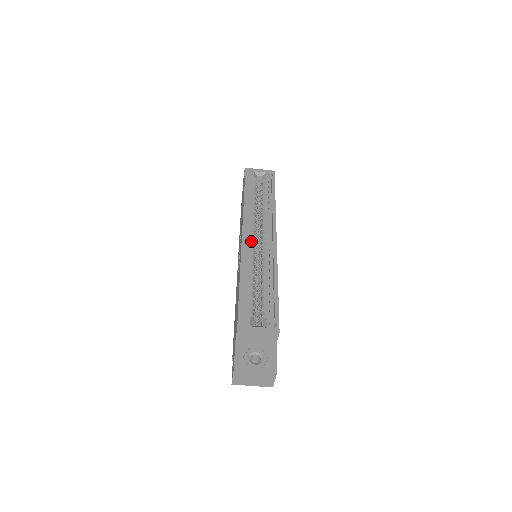
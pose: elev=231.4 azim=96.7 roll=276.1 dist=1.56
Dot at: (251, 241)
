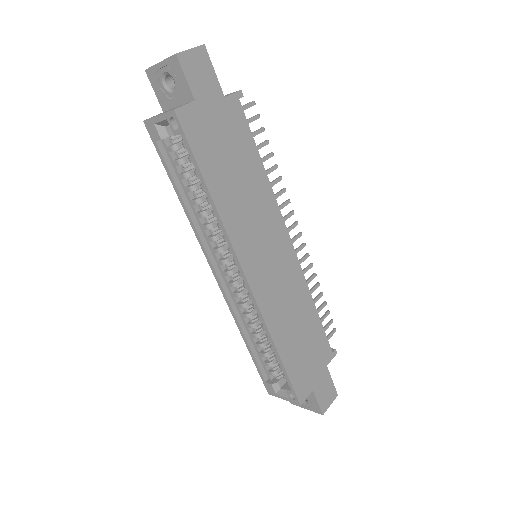
Dot at: (229, 277)
